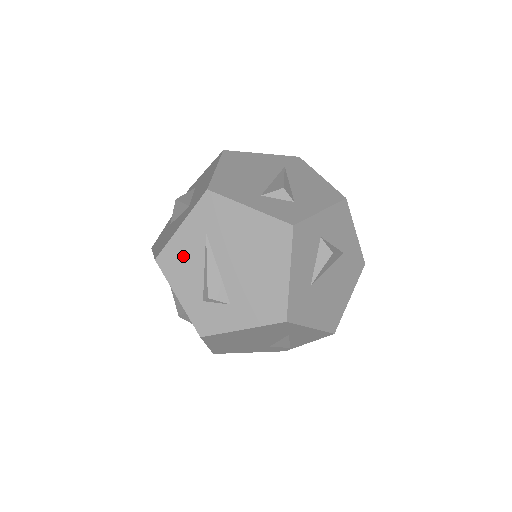
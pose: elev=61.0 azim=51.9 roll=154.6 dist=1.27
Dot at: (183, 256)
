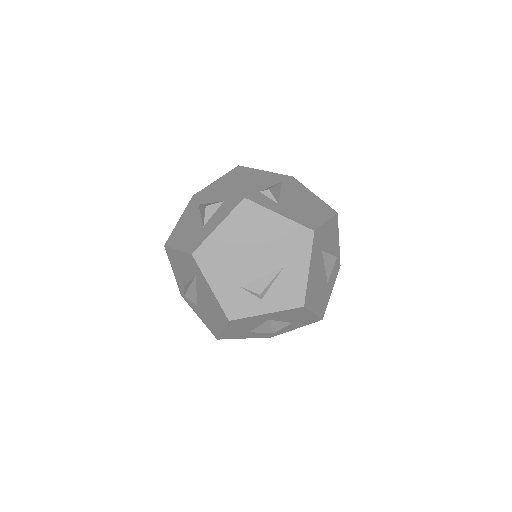
Dot at: (260, 176)
